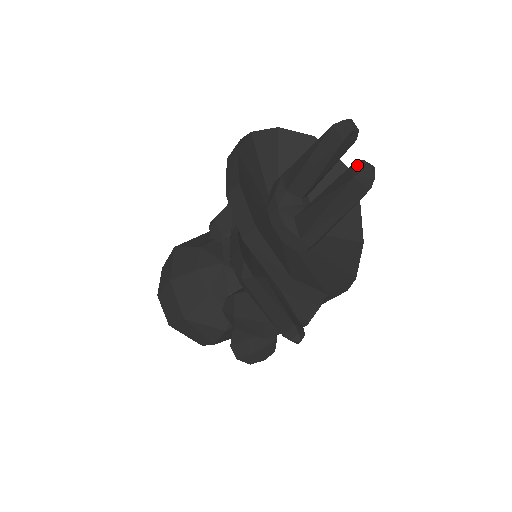
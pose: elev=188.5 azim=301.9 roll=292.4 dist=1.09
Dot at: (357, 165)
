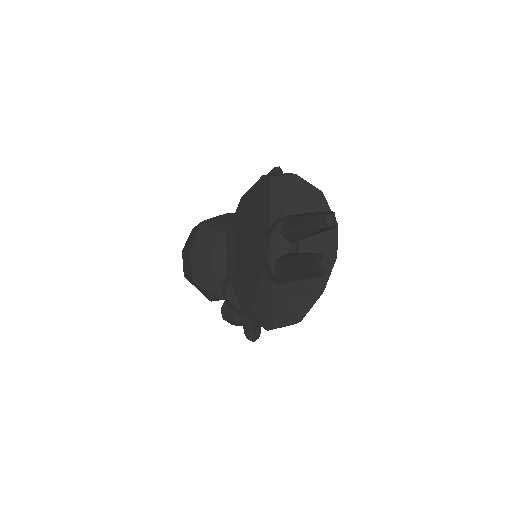
Dot at: (319, 257)
